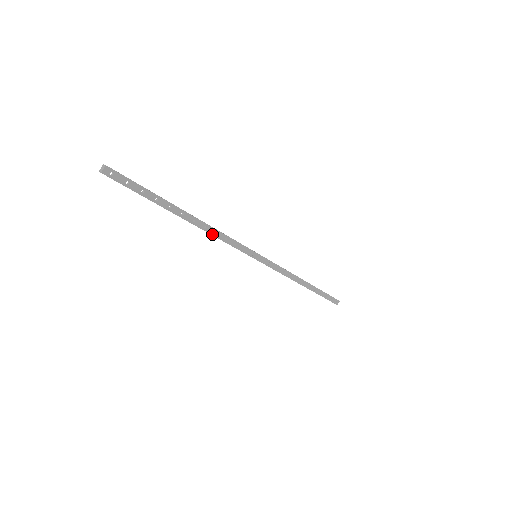
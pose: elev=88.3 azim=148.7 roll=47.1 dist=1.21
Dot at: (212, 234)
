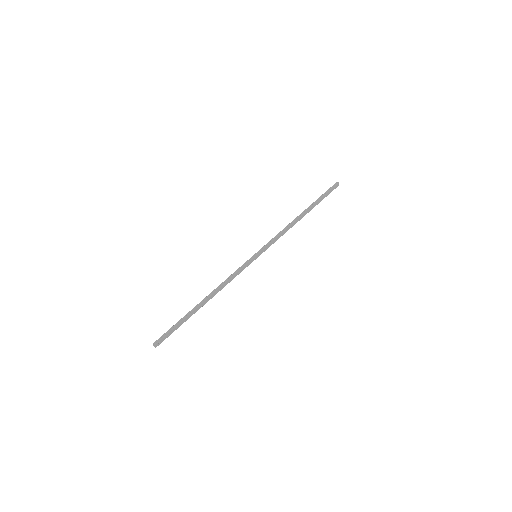
Dot at: occluded
